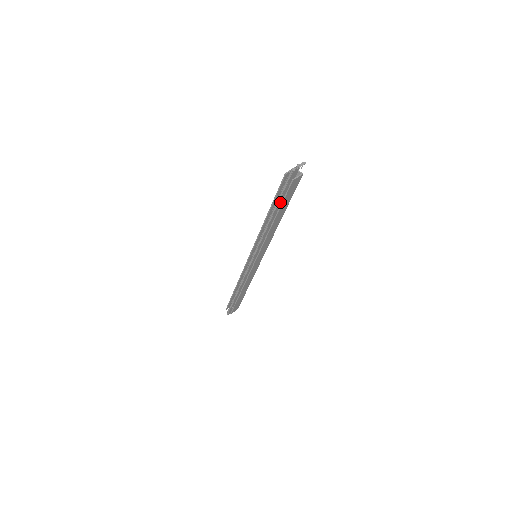
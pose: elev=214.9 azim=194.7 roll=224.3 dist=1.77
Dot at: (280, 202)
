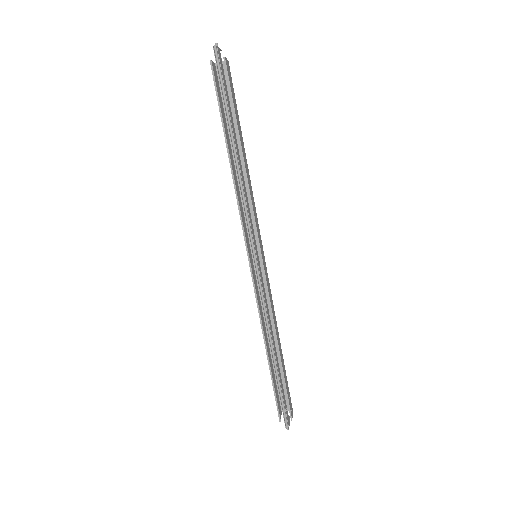
Dot at: (230, 117)
